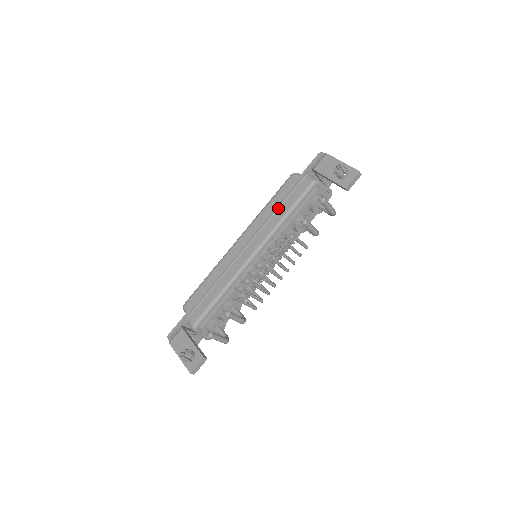
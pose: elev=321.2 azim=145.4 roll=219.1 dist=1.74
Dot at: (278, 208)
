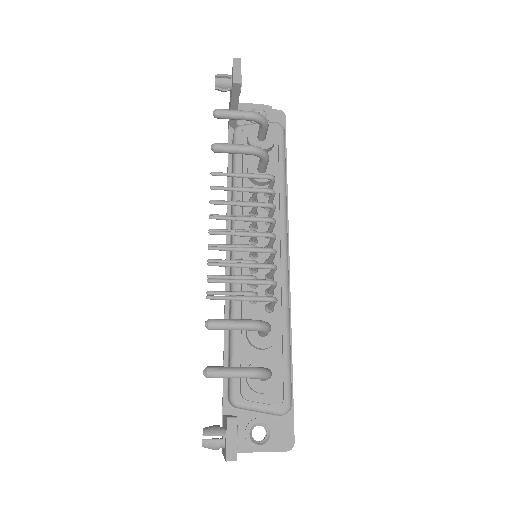
Dot at: occluded
